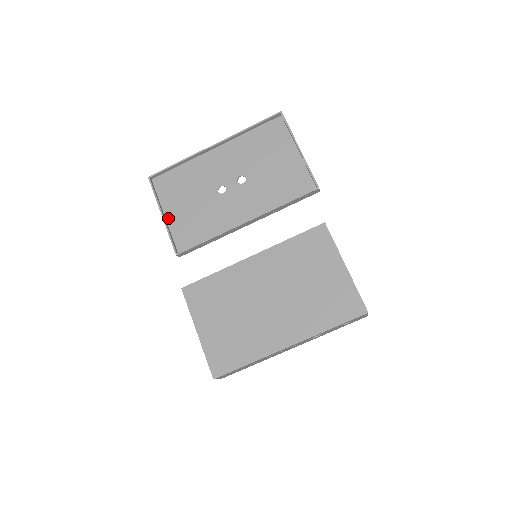
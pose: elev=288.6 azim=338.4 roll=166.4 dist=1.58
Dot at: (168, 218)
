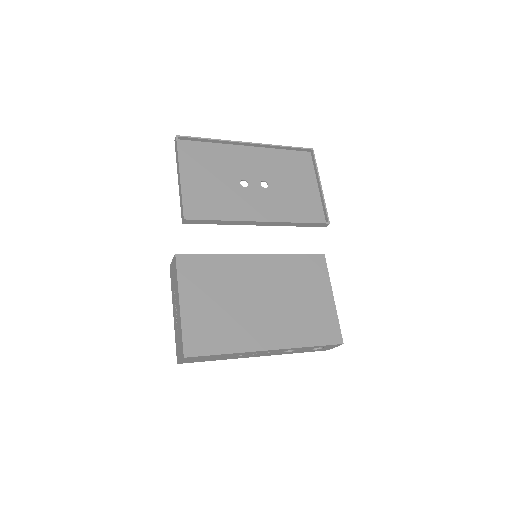
Dot at: (184, 182)
